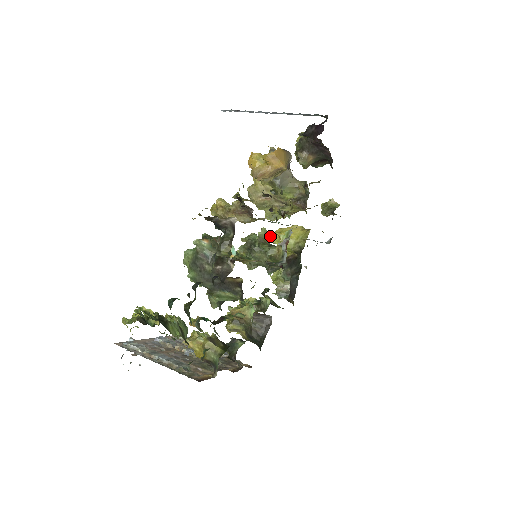
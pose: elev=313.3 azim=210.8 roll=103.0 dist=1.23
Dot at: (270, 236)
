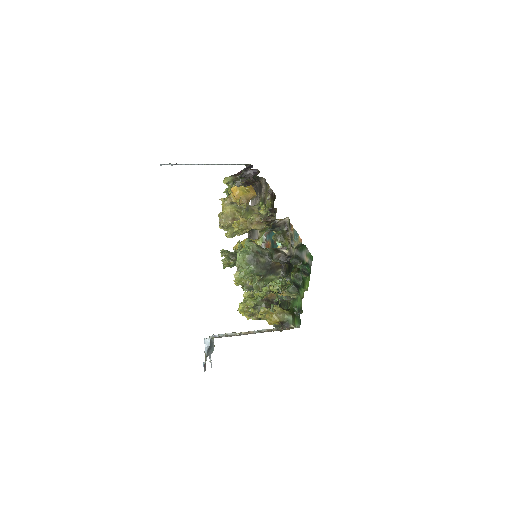
Dot at: (236, 249)
